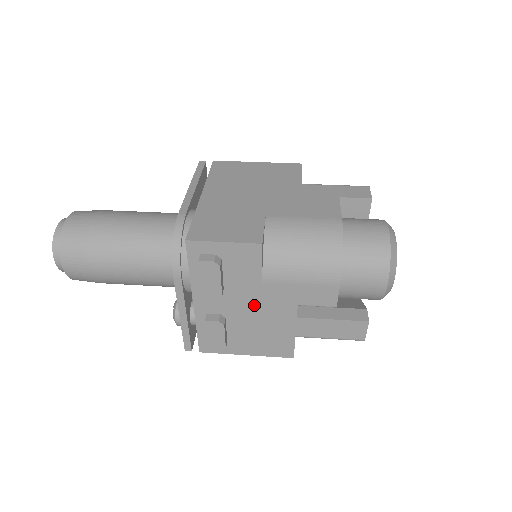
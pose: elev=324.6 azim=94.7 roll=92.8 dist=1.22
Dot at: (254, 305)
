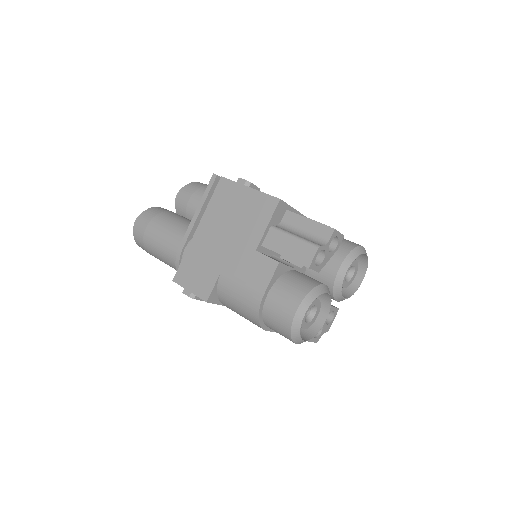
Dot at: occluded
